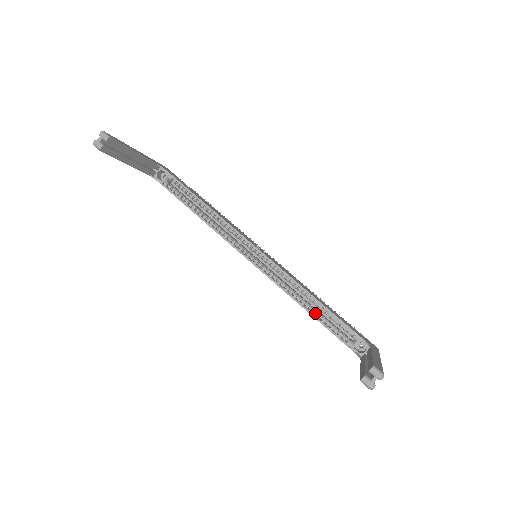
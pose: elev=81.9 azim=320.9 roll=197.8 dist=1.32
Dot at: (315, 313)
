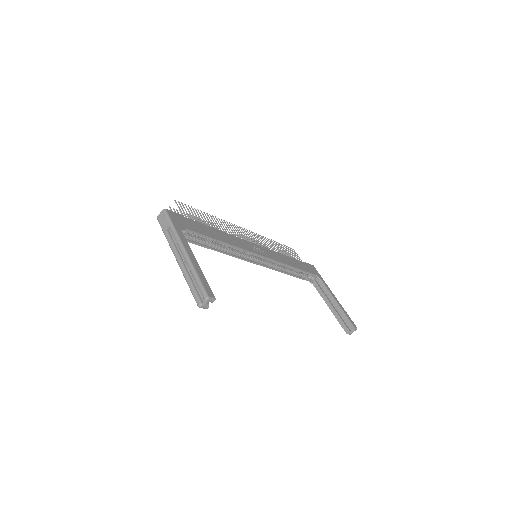
Dot at: (291, 273)
